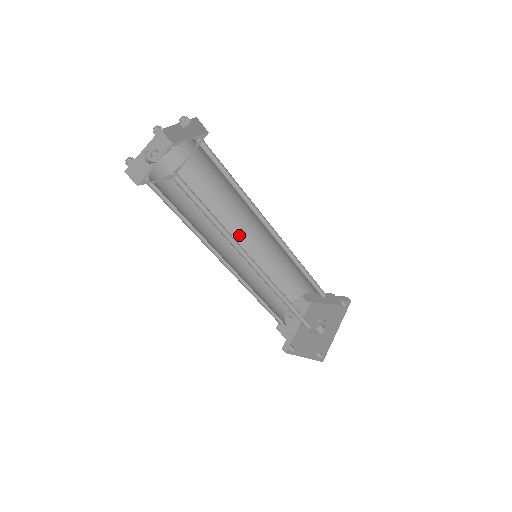
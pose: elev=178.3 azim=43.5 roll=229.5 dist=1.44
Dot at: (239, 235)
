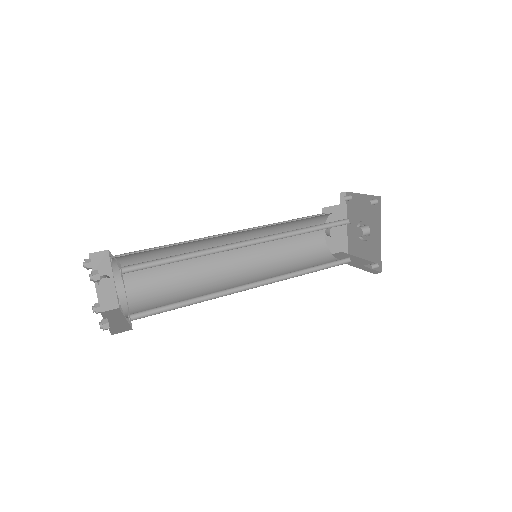
Dot at: (229, 241)
